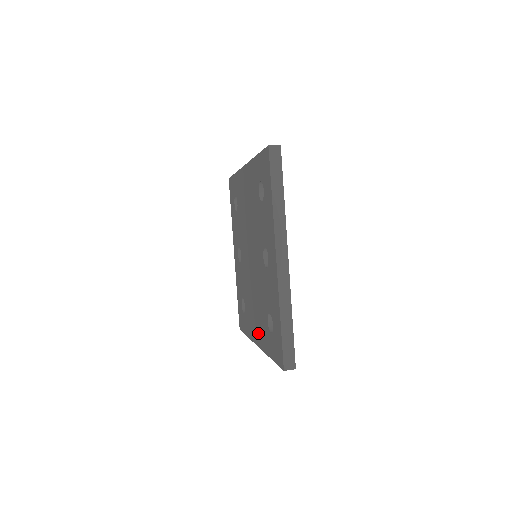
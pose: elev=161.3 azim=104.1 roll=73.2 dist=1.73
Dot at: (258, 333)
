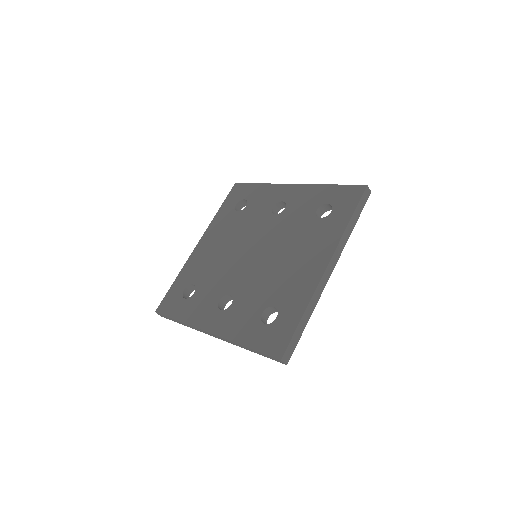
Dot at: (317, 255)
